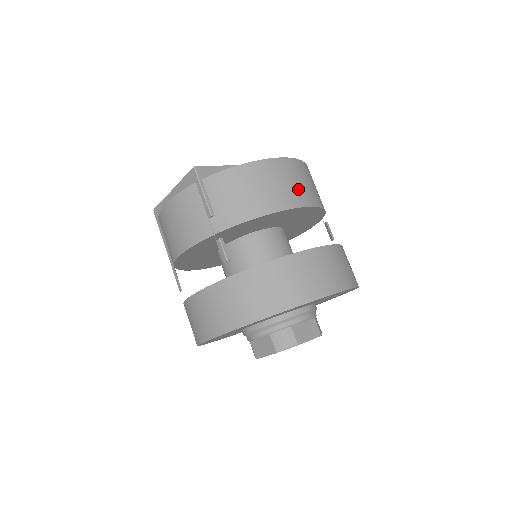
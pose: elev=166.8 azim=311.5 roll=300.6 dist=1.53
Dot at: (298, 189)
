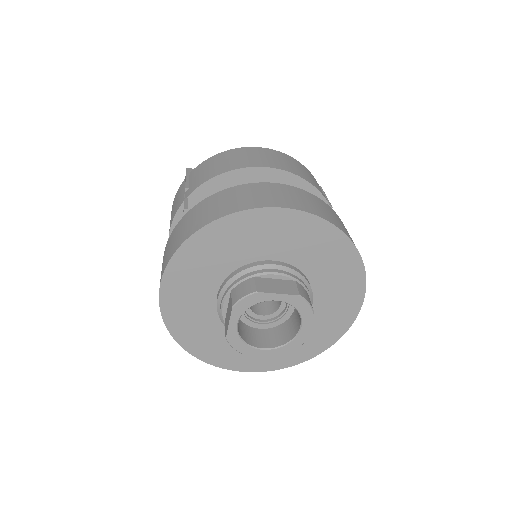
Dot at: (273, 161)
